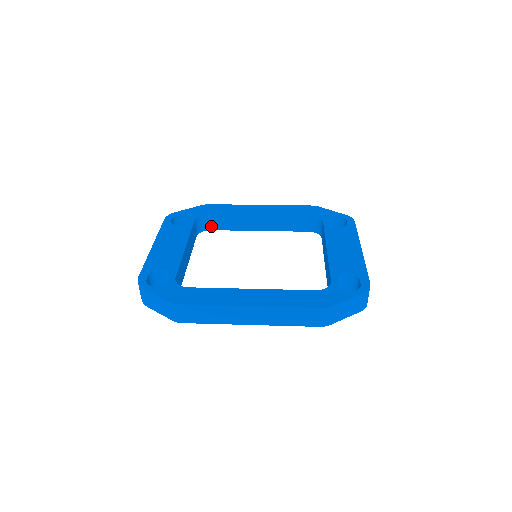
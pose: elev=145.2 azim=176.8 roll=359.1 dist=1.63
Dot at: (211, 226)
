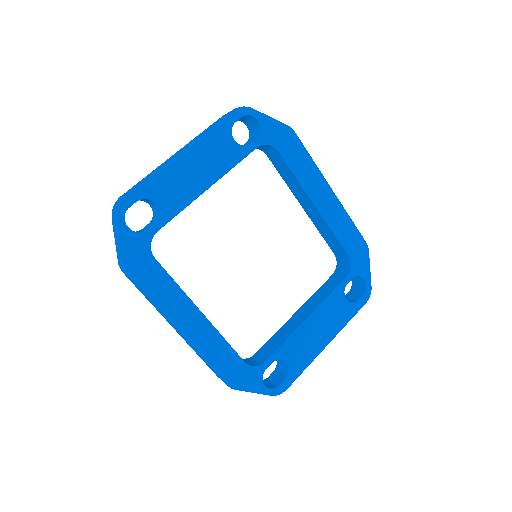
Dot at: (270, 155)
